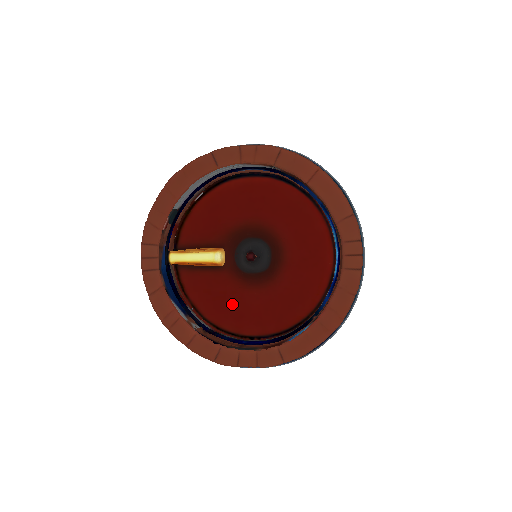
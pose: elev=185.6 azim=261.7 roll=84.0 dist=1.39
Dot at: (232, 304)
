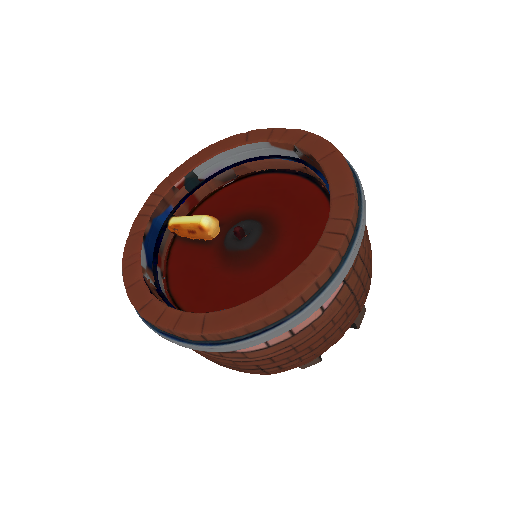
Dot at: (201, 282)
